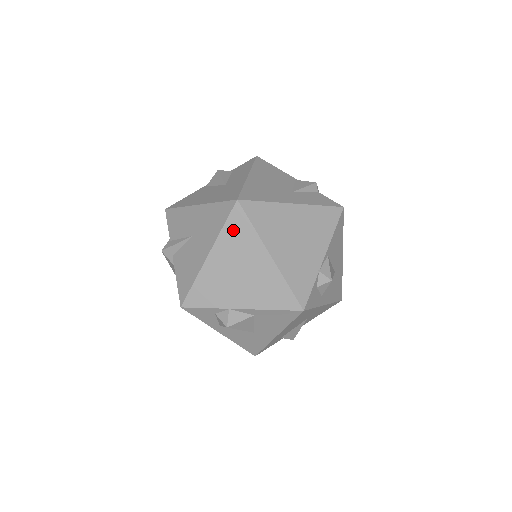
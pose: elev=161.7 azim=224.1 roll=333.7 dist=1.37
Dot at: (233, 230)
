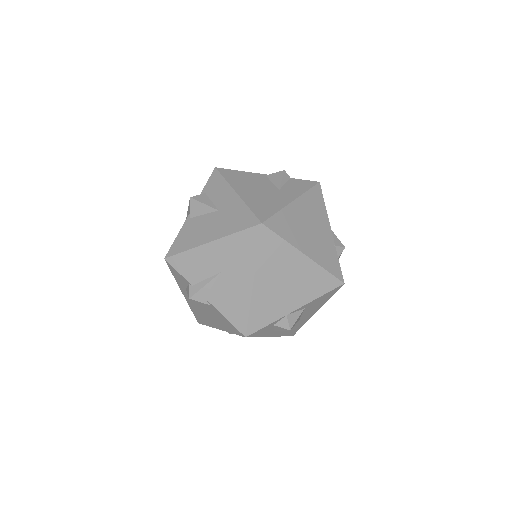
Dot at: (267, 250)
